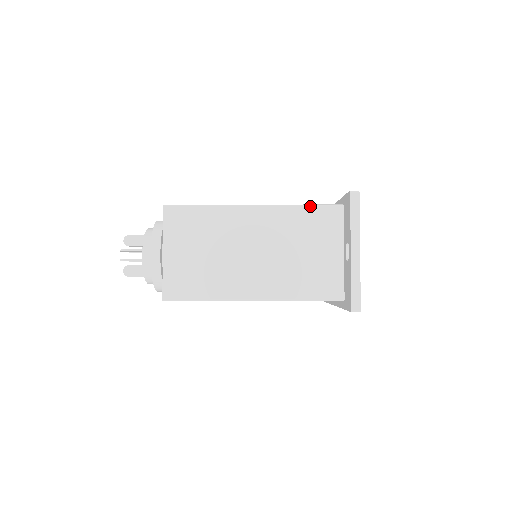
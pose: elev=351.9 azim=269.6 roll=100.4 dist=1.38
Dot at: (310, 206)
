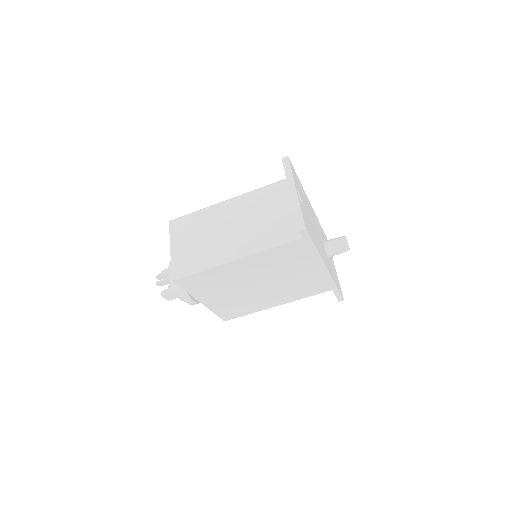
Dot at: (266, 186)
